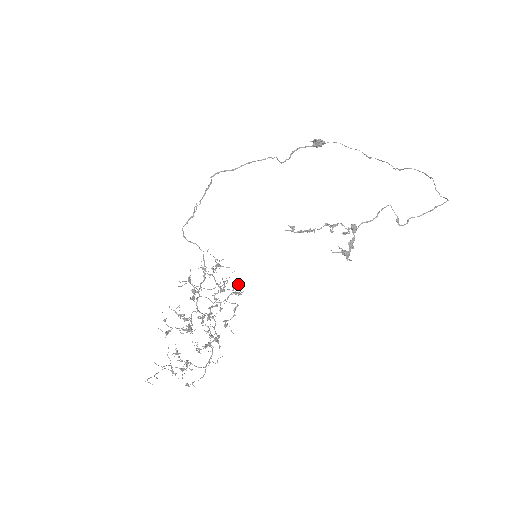
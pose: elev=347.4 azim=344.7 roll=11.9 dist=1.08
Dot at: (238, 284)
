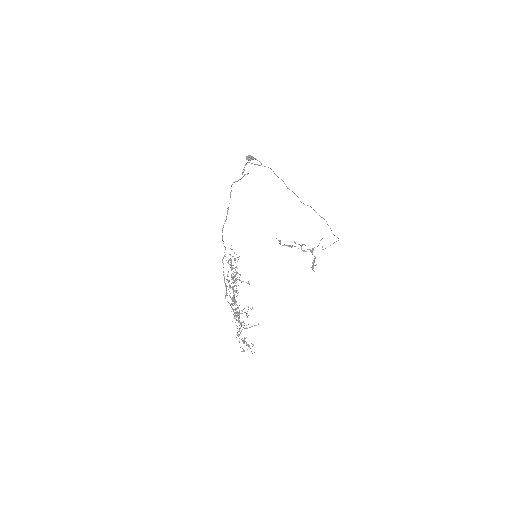
Dot at: occluded
